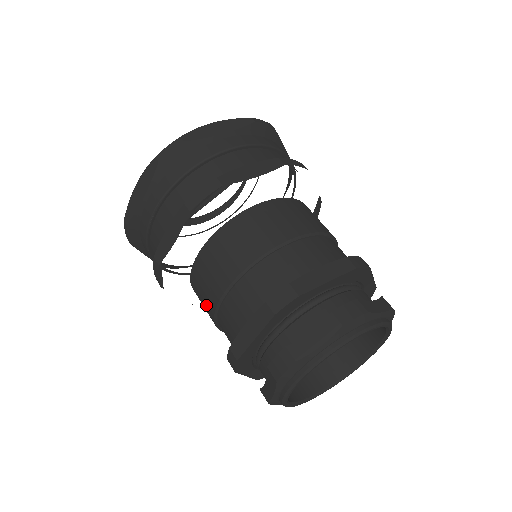
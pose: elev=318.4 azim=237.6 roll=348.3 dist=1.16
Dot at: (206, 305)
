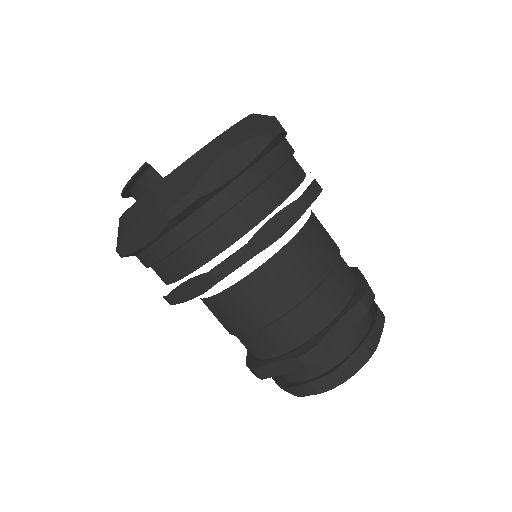
Dot at: (271, 304)
